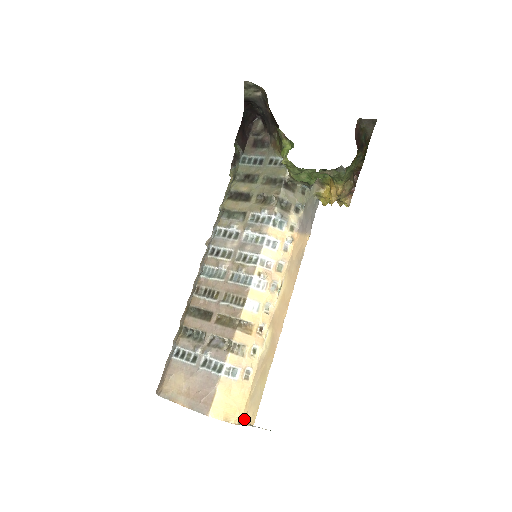
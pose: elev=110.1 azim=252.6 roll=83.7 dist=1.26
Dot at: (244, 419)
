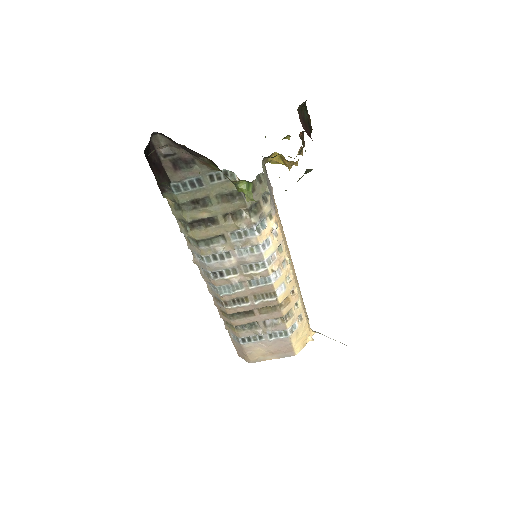
Dot at: (312, 333)
